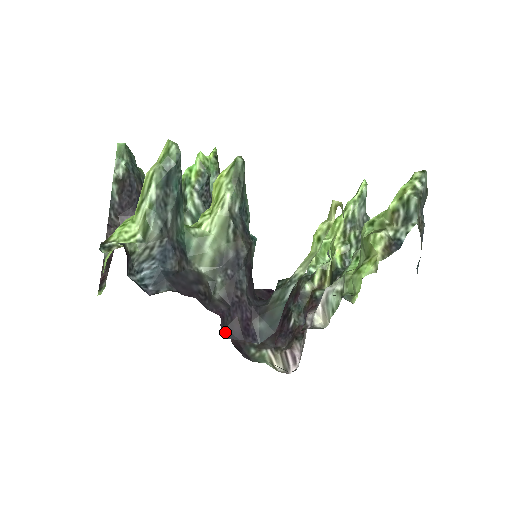
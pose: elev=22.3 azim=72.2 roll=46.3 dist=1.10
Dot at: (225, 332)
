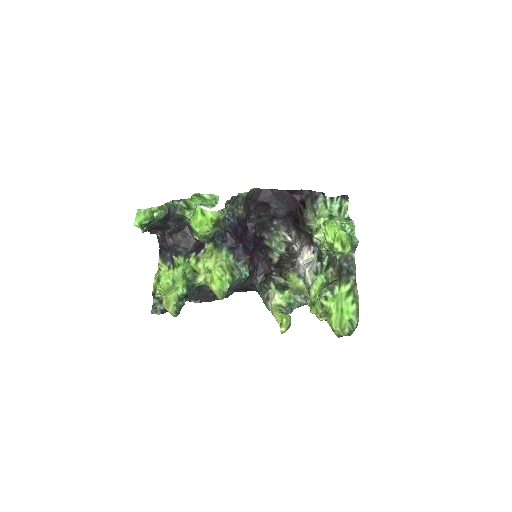
Dot at: occluded
